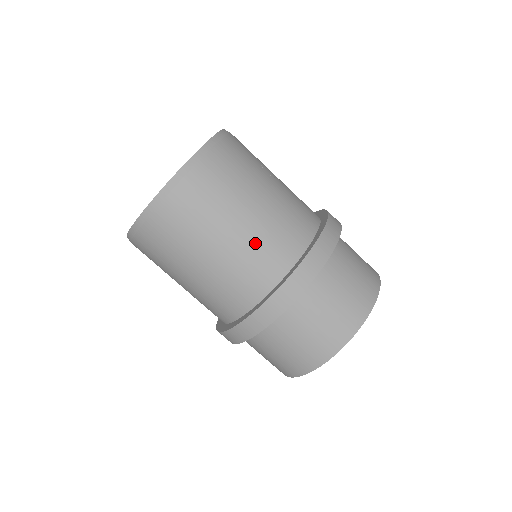
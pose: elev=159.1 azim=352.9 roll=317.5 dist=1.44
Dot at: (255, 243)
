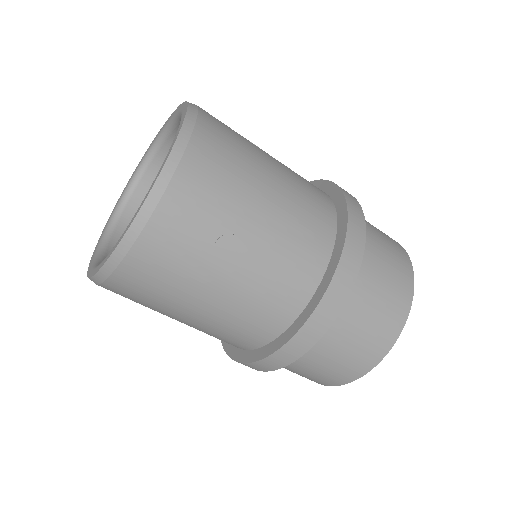
Dot at: (289, 225)
